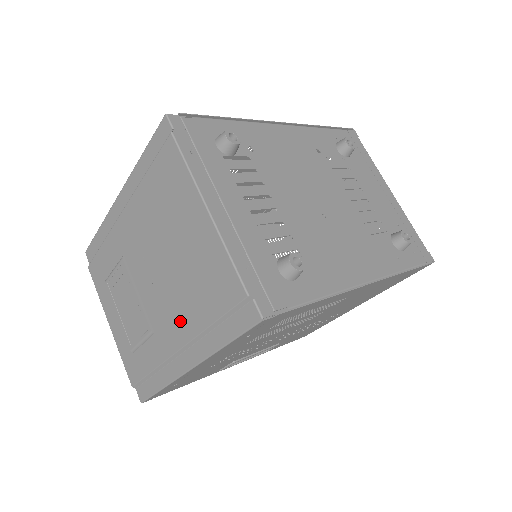
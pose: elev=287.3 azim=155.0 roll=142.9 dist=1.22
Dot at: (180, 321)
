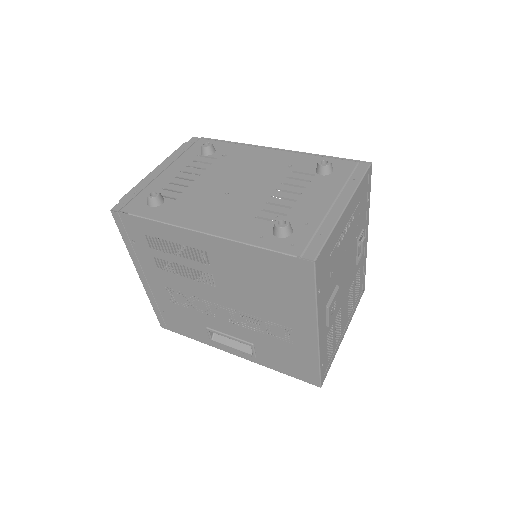
Dot at: (150, 246)
